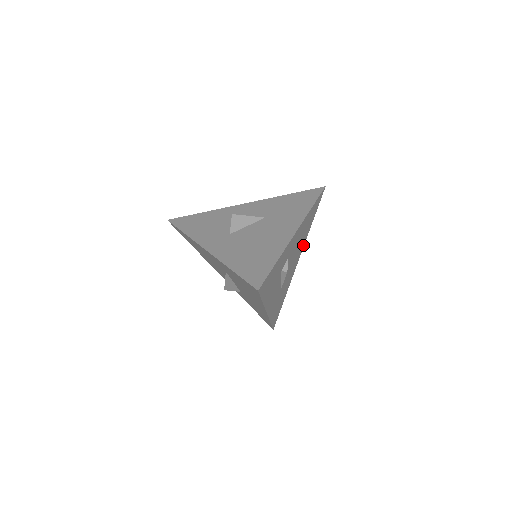
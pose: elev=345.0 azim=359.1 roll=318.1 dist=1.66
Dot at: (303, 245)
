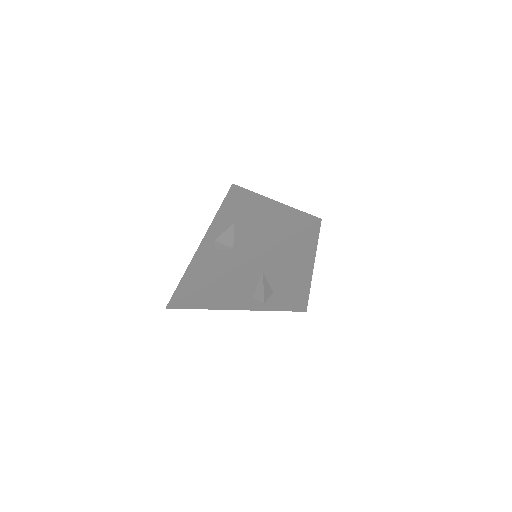
Dot at: occluded
